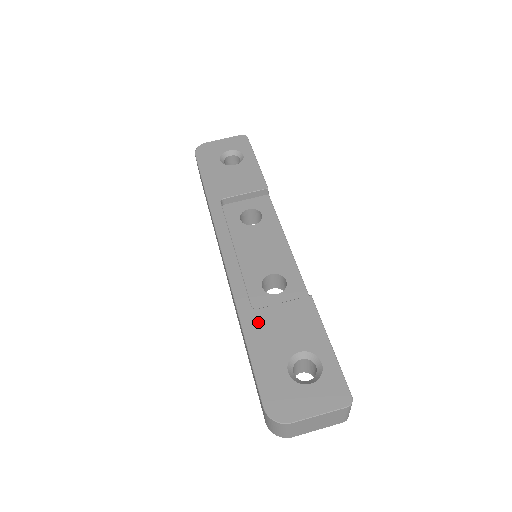
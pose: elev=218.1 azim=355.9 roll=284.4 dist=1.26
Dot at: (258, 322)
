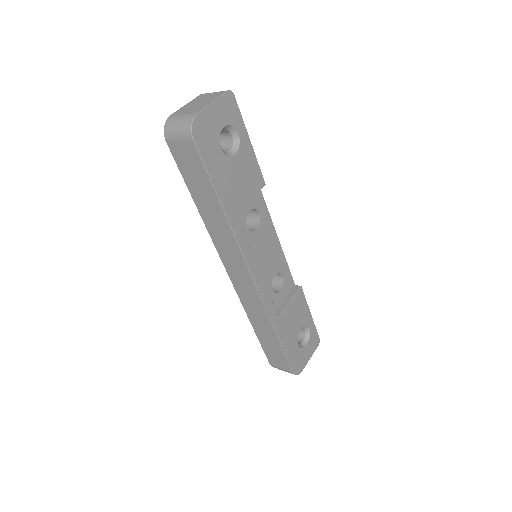
Dot at: (283, 324)
